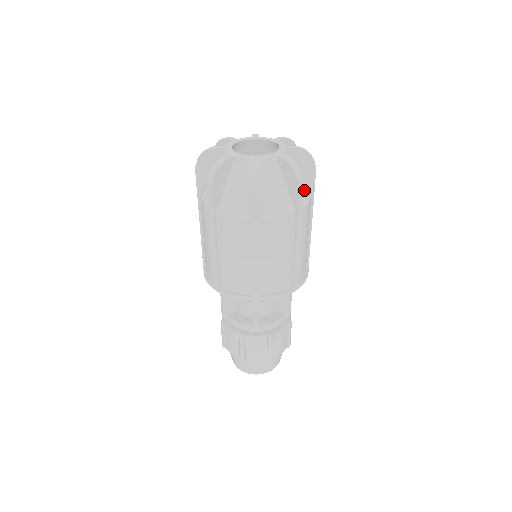
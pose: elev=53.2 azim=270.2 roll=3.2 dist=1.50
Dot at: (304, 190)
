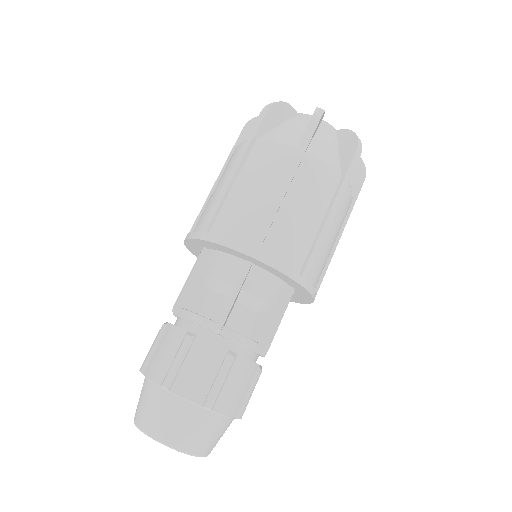
Dot at: occluded
